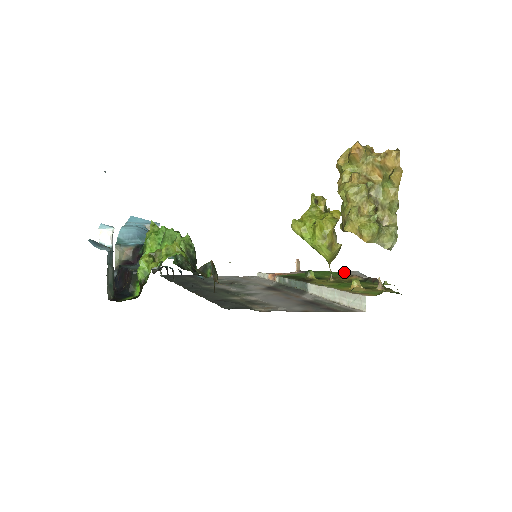
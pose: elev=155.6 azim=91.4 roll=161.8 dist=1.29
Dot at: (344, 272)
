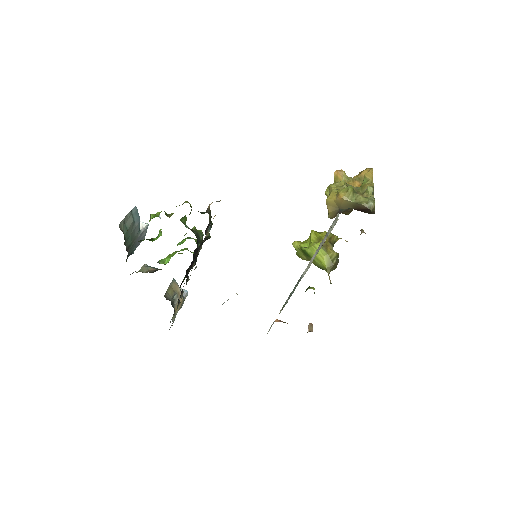
Dot at: occluded
